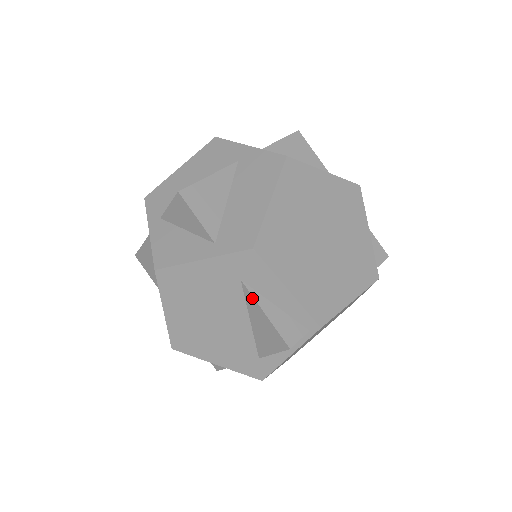
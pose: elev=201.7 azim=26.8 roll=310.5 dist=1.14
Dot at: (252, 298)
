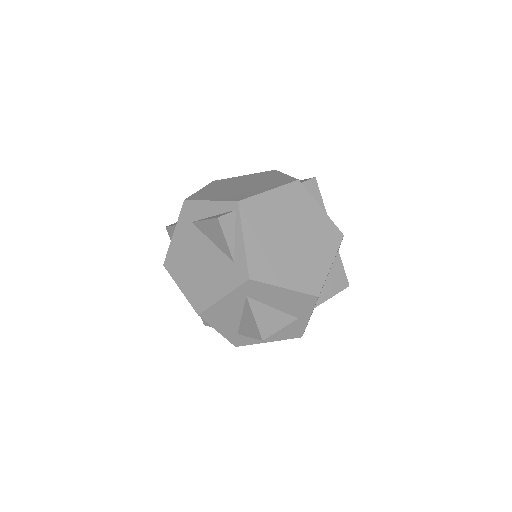
Dot at: (198, 223)
